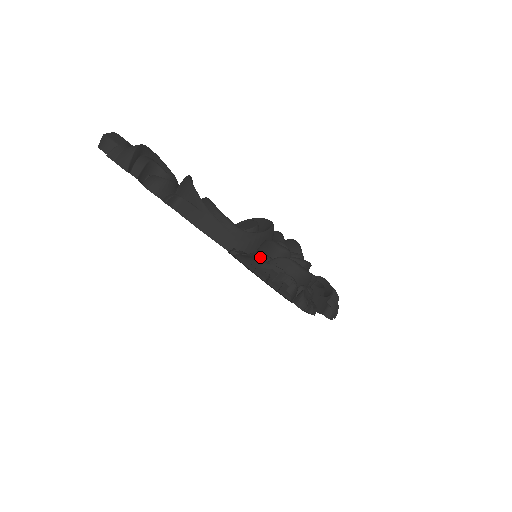
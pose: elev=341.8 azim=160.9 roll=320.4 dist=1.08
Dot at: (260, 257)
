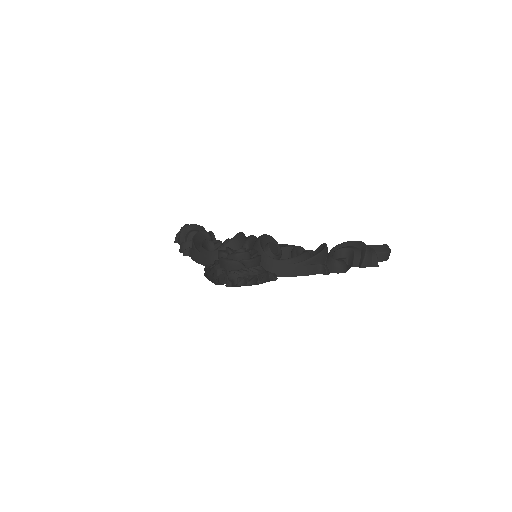
Dot at: (217, 263)
